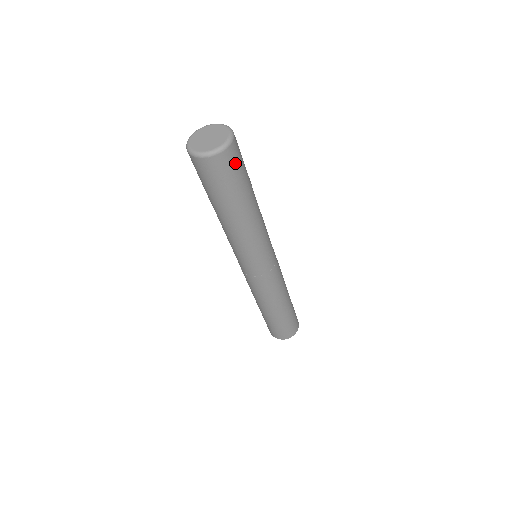
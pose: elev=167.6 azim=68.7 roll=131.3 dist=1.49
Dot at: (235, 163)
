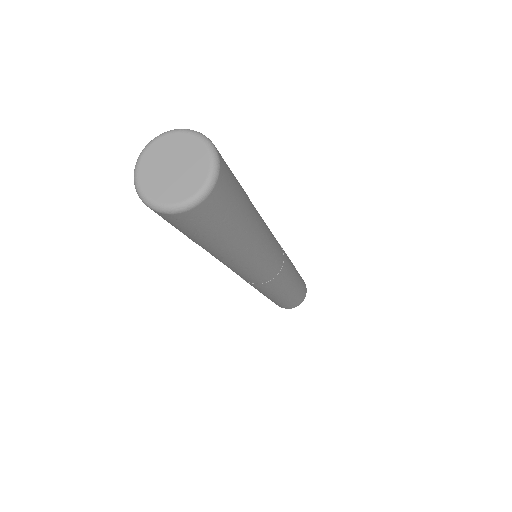
Dot at: (215, 214)
